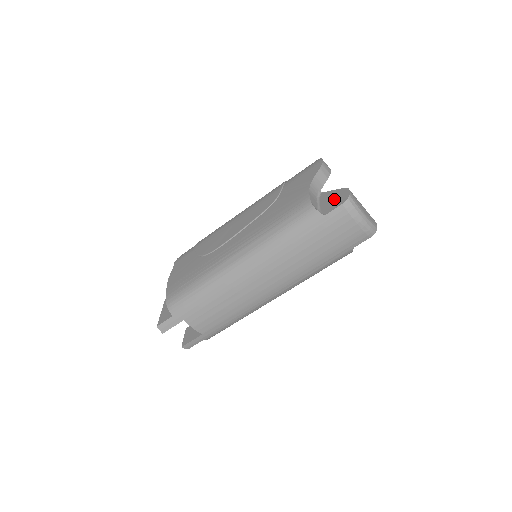
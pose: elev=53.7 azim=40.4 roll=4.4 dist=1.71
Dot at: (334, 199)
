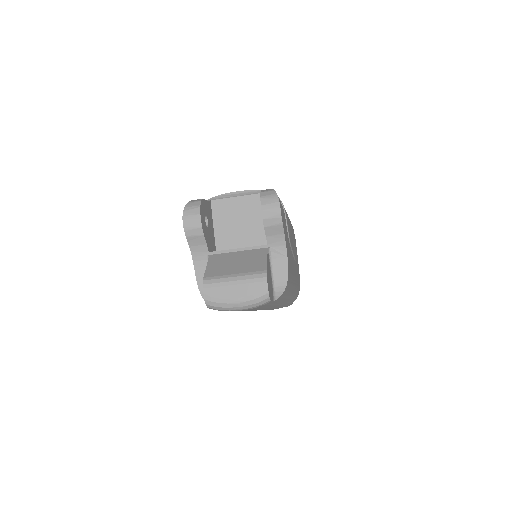
Dot at: occluded
